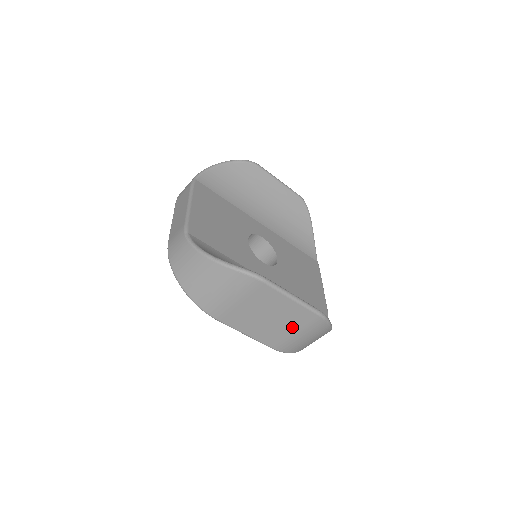
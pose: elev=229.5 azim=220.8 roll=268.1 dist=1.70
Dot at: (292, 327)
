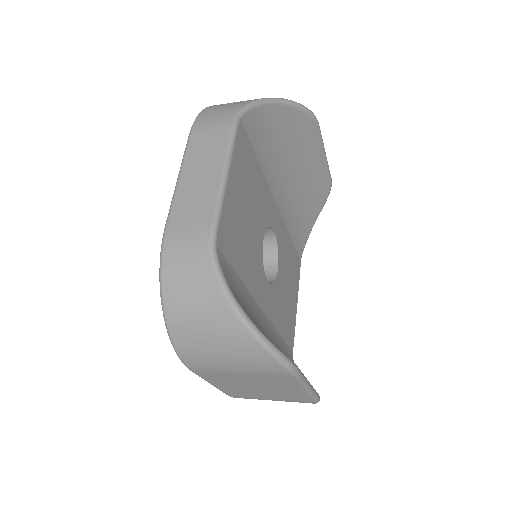
Dot at: (274, 397)
